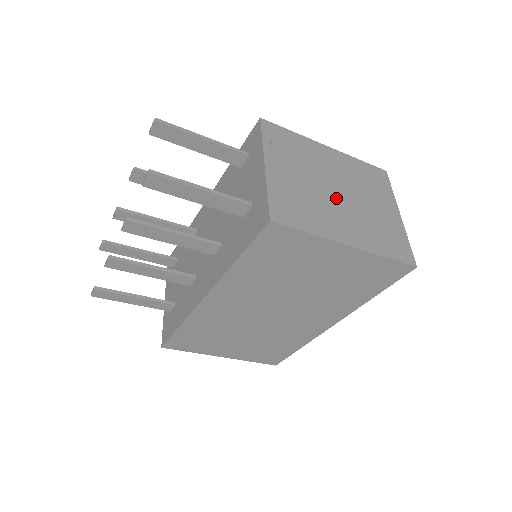
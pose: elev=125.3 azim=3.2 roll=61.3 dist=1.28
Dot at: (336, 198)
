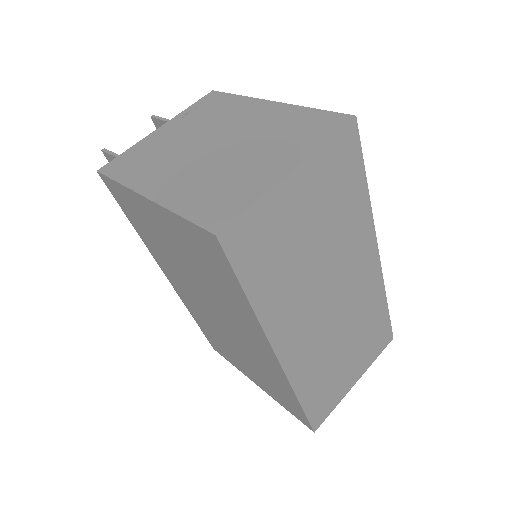
Dot at: (201, 152)
